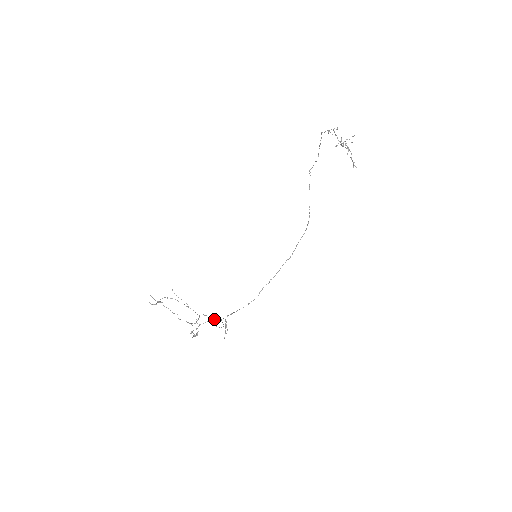
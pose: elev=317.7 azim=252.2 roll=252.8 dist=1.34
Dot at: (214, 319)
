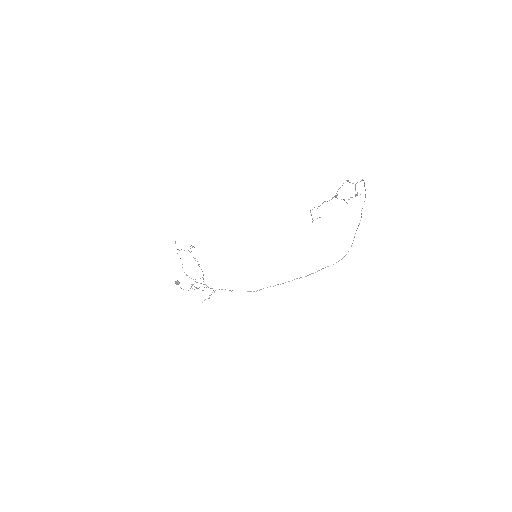
Dot at: (177, 280)
